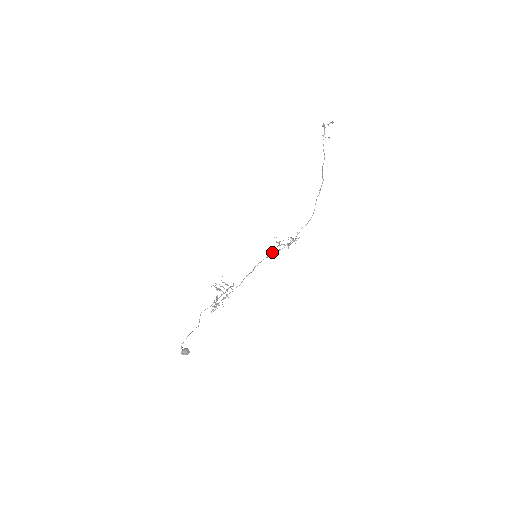
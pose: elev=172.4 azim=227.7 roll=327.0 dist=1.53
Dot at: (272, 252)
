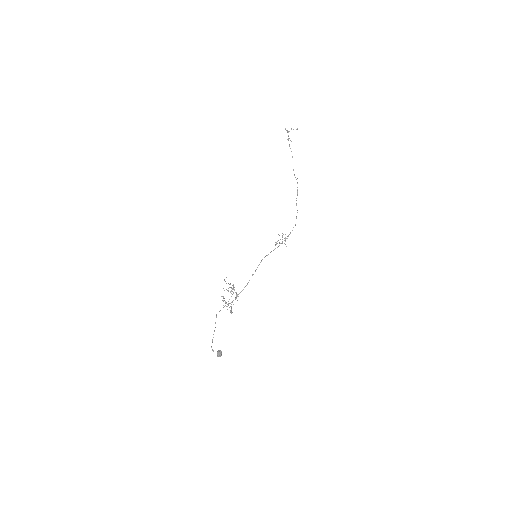
Dot at: (271, 251)
